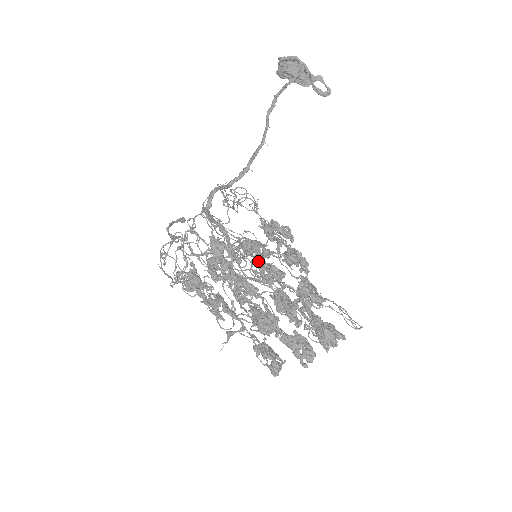
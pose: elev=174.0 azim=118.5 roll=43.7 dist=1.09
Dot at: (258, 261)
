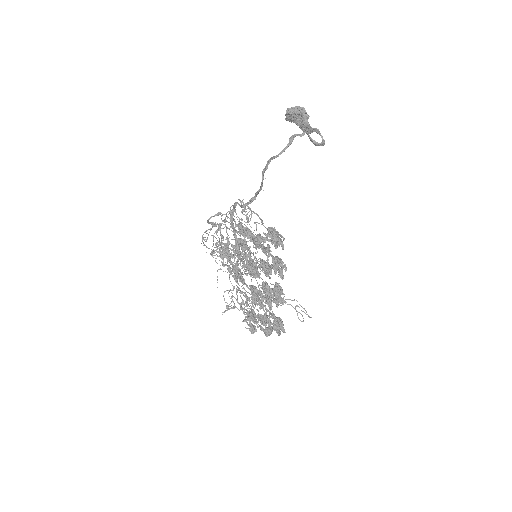
Dot at: occluded
